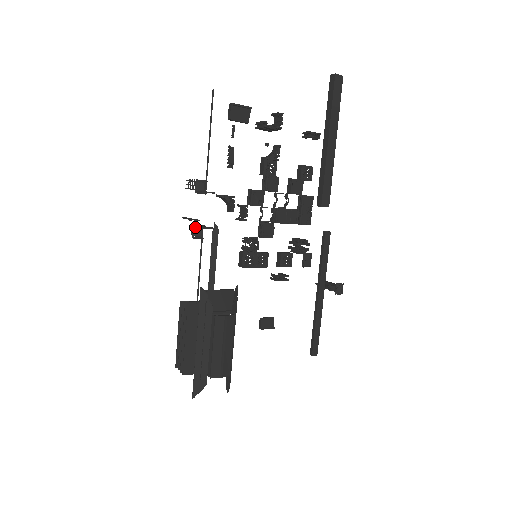
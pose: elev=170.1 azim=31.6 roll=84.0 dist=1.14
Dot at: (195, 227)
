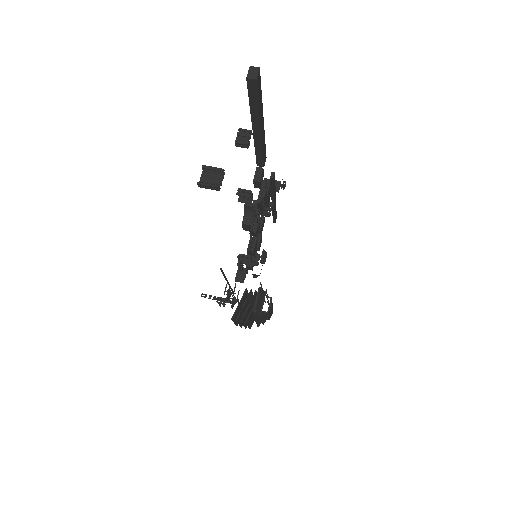
Dot at: (232, 305)
